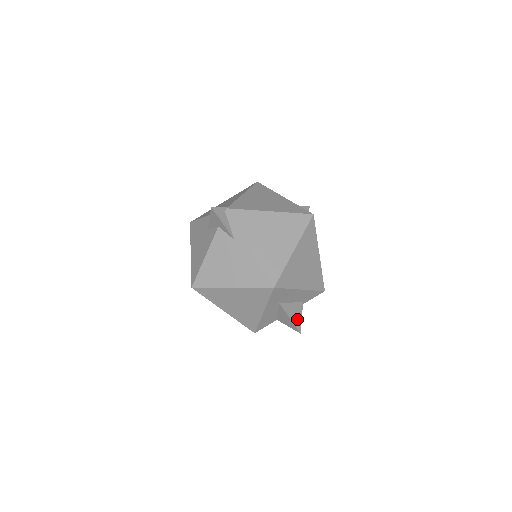
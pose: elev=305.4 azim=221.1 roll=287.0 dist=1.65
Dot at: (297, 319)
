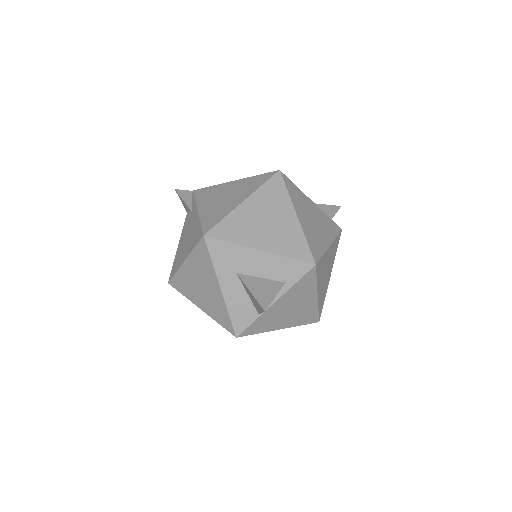
Dot at: (265, 296)
